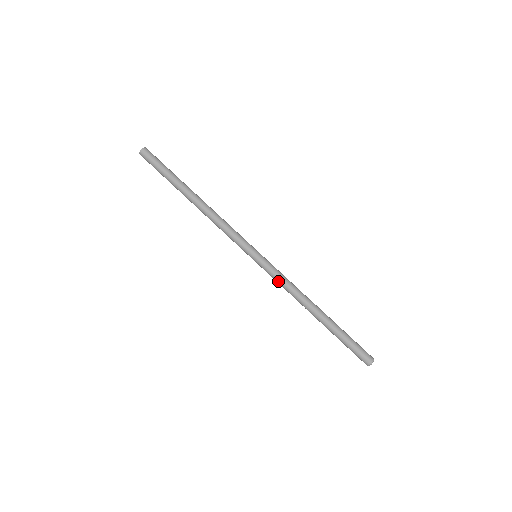
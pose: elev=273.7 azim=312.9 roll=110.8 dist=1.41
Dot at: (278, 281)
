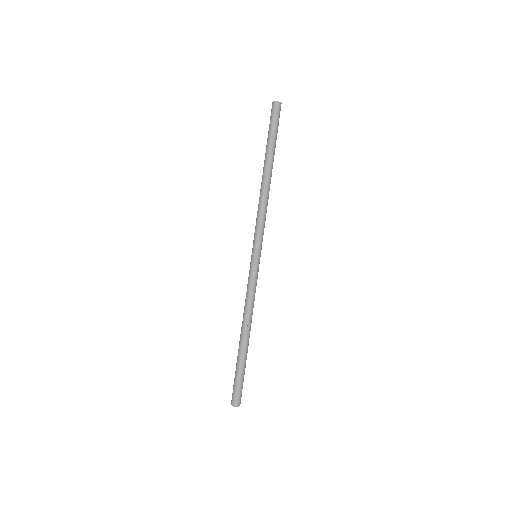
Dot at: (250, 288)
